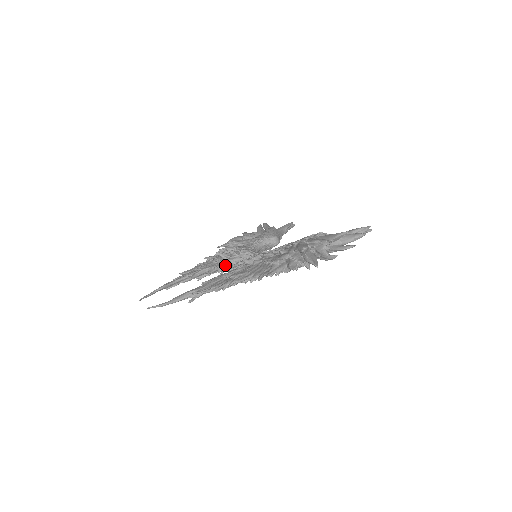
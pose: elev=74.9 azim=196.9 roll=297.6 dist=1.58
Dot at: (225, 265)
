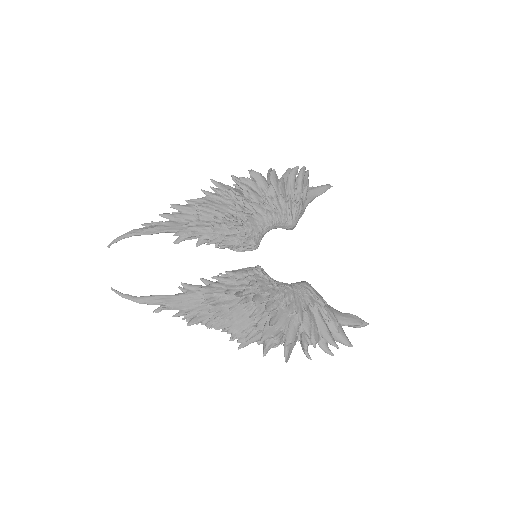
Dot at: (220, 244)
